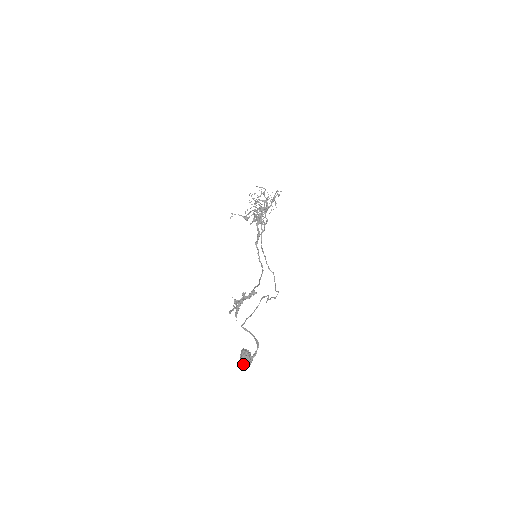
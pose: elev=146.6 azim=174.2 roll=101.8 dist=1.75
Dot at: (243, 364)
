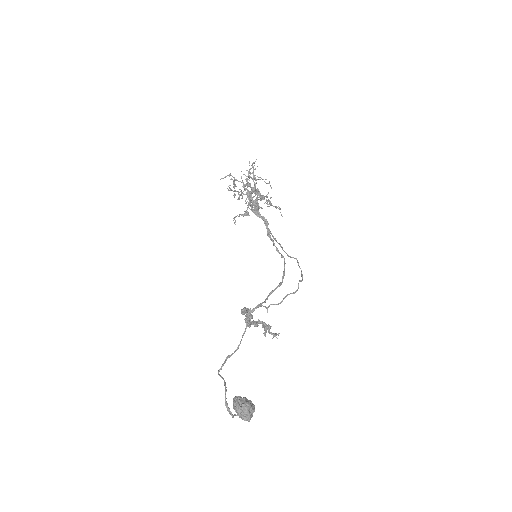
Dot at: (240, 417)
